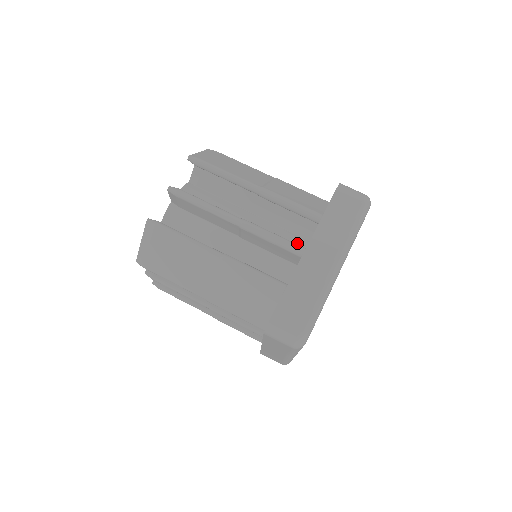
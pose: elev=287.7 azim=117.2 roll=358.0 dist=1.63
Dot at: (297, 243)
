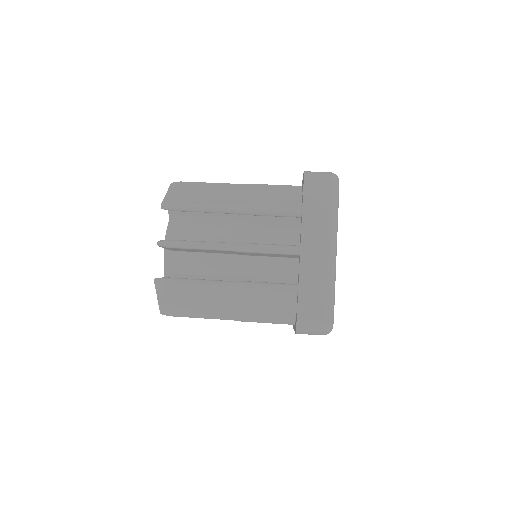
Dot at: occluded
